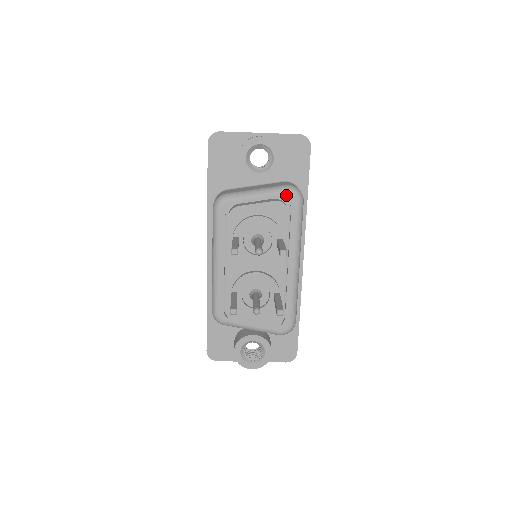
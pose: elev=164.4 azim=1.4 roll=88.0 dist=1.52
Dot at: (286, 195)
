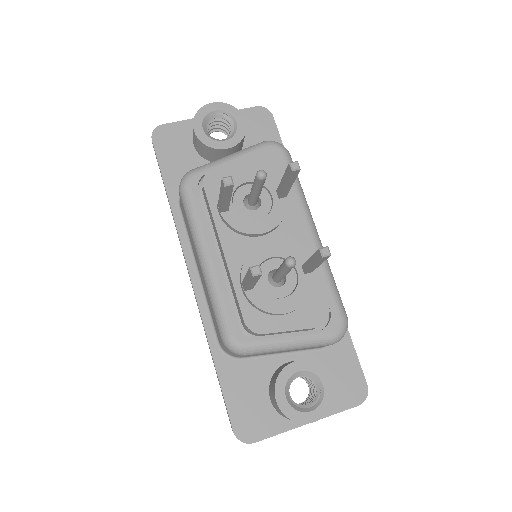
Dot at: (266, 148)
